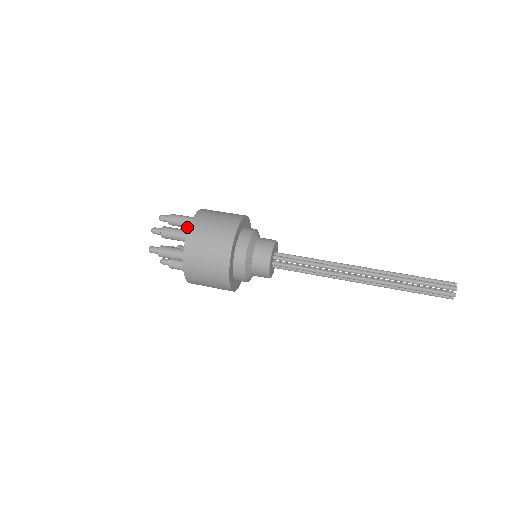
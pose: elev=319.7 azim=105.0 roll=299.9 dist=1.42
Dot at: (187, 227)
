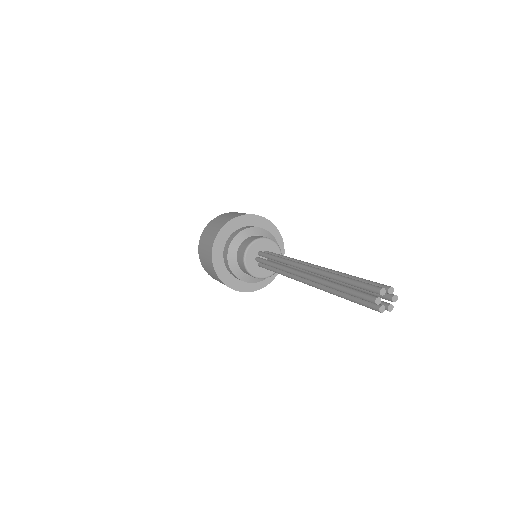
Dot at: occluded
